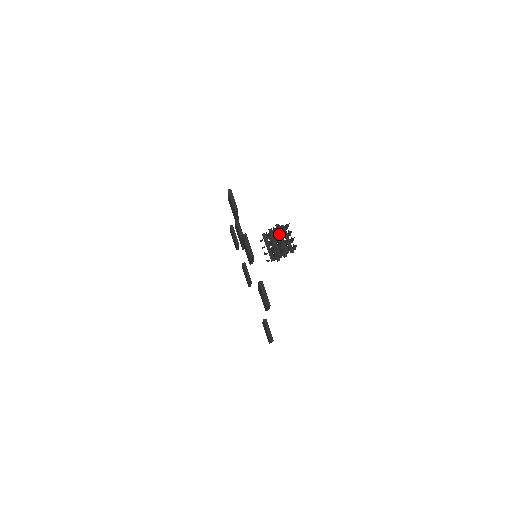
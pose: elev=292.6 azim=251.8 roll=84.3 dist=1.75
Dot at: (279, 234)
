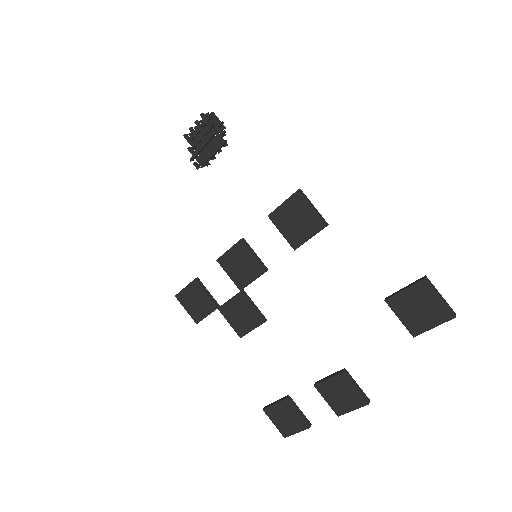
Dot at: (195, 133)
